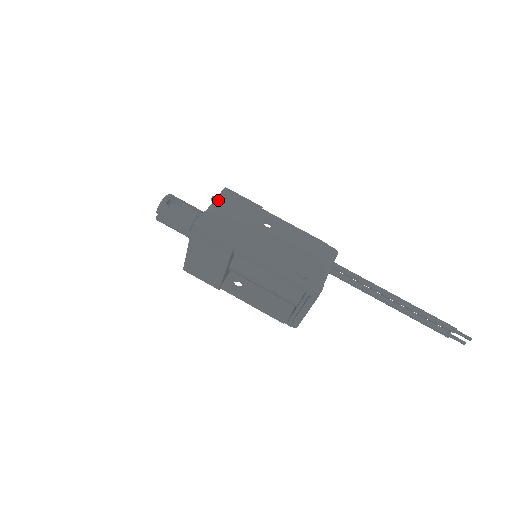
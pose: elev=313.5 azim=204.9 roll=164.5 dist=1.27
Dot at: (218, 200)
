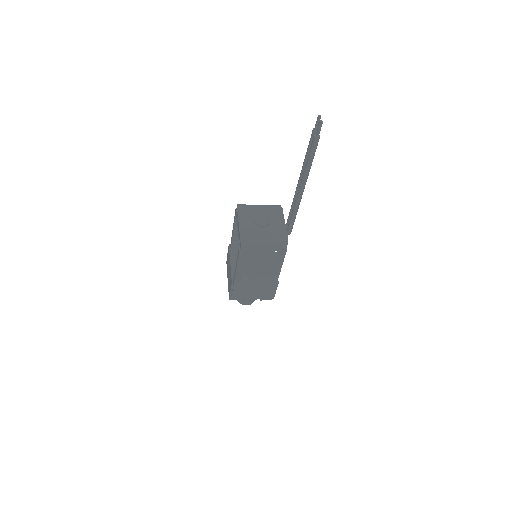
Dot at: occluded
